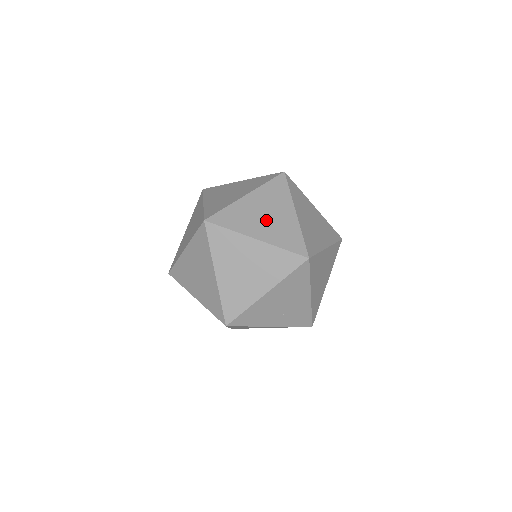
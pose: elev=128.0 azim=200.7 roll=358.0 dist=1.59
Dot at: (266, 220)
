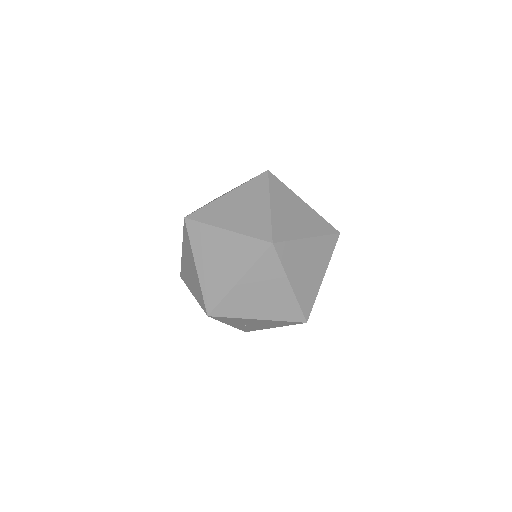
Dot at: (306, 272)
